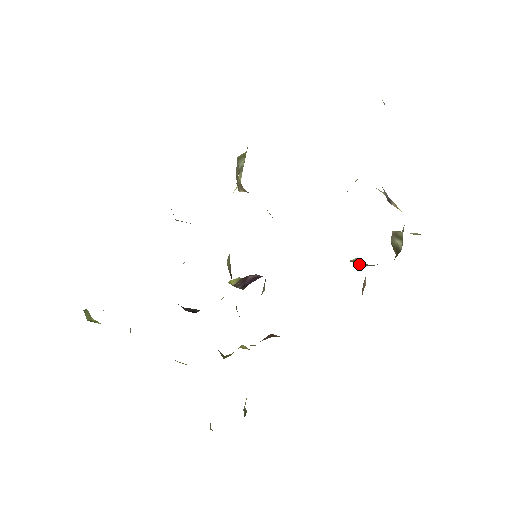
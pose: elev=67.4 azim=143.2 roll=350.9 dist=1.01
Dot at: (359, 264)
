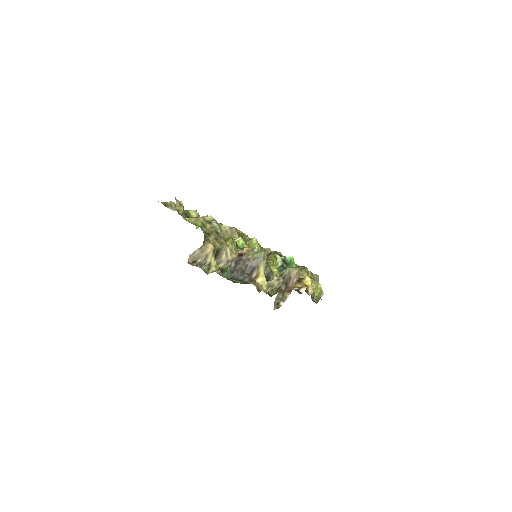
Dot at: occluded
